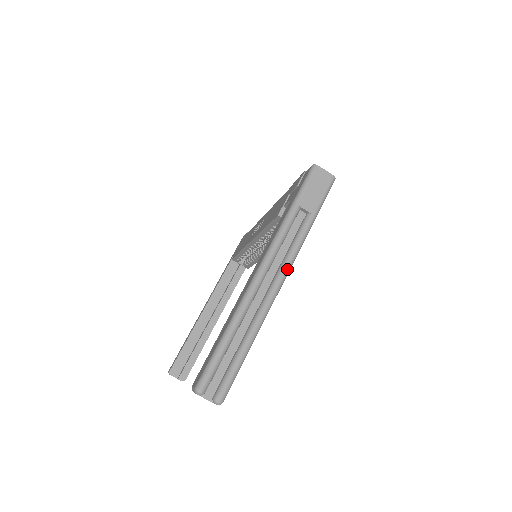
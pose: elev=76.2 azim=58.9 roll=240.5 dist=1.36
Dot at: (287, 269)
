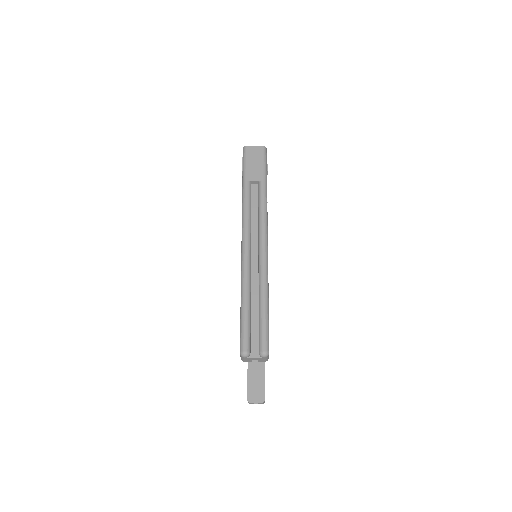
Dot at: (264, 229)
